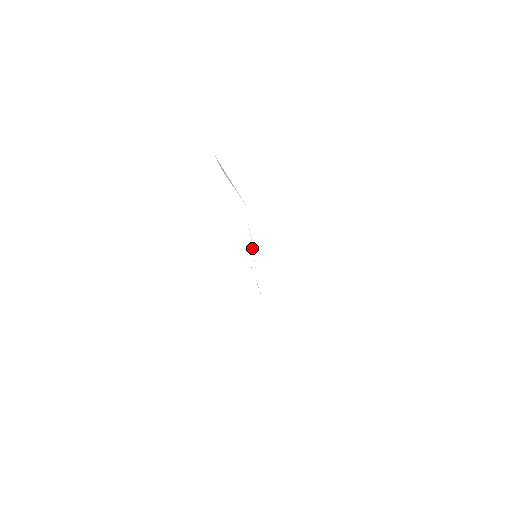
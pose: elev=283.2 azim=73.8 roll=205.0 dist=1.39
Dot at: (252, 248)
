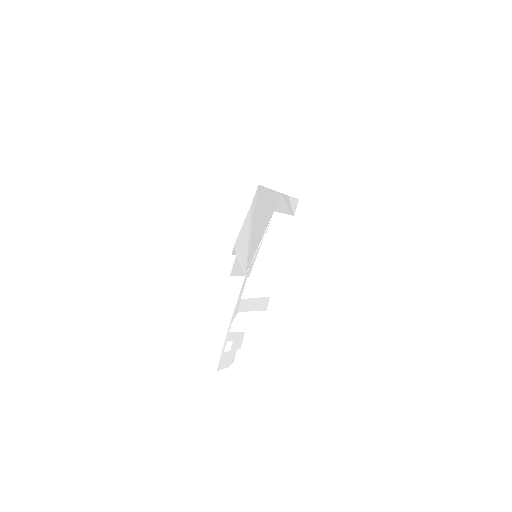
Dot at: (259, 245)
